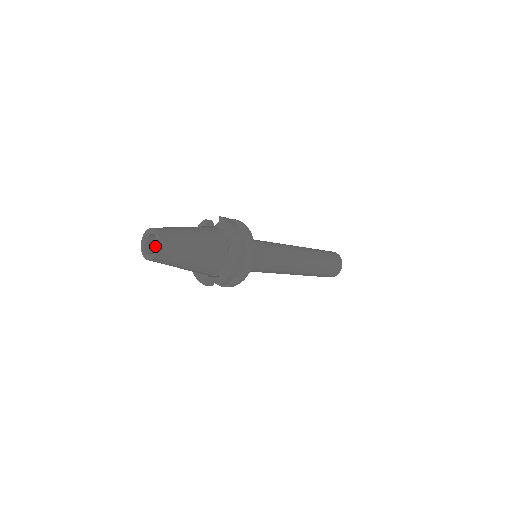
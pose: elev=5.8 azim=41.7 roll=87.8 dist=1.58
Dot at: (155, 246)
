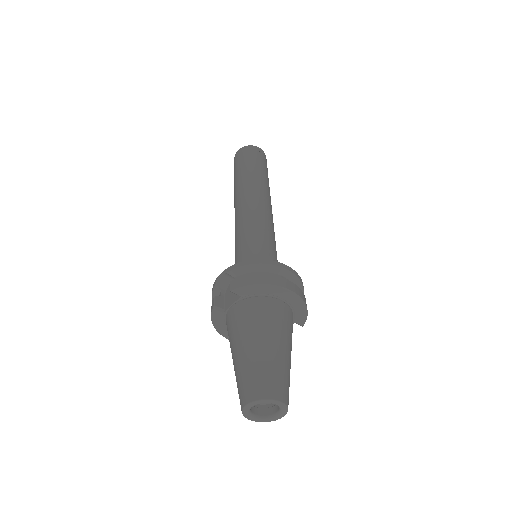
Dot at: occluded
